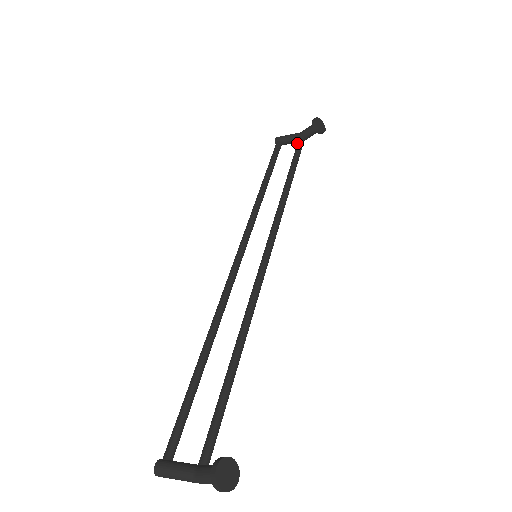
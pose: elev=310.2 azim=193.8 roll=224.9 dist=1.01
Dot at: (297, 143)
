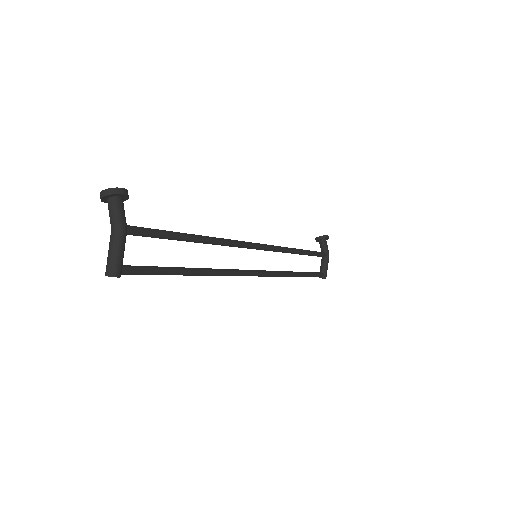
Dot at: occluded
